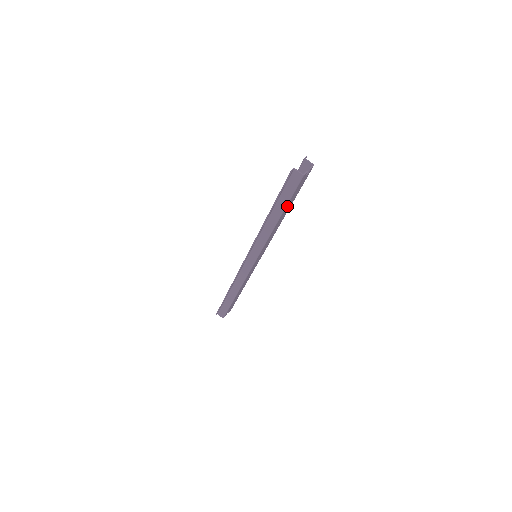
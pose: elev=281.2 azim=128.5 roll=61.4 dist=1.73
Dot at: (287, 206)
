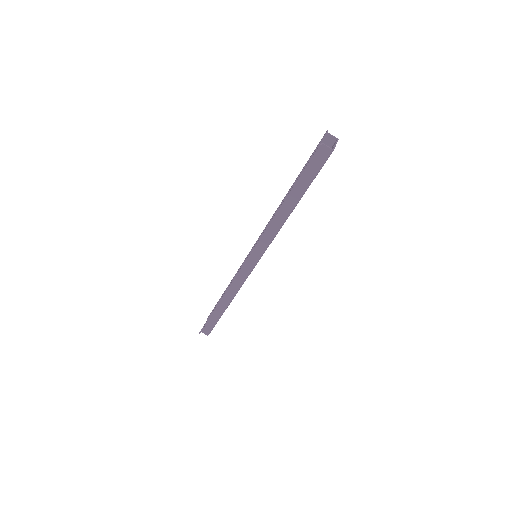
Dot at: occluded
